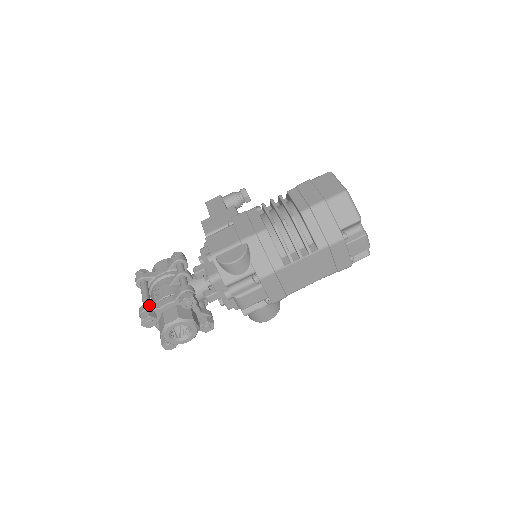
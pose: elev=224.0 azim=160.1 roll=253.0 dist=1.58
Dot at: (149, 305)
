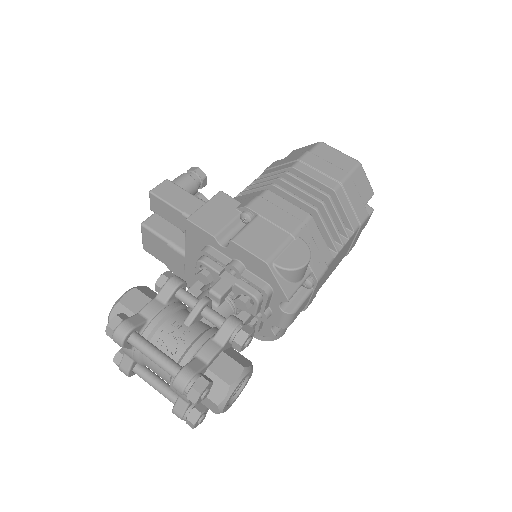
Dot at: (191, 366)
